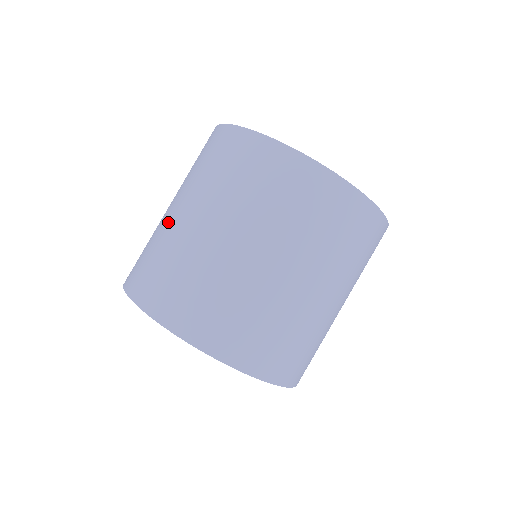
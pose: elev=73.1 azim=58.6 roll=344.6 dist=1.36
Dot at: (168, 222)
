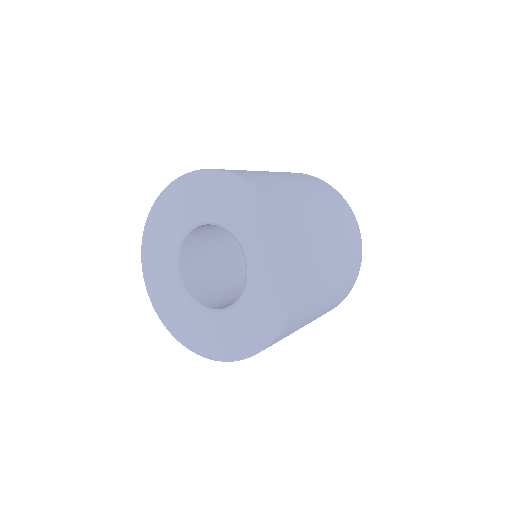
Dot at: (261, 171)
